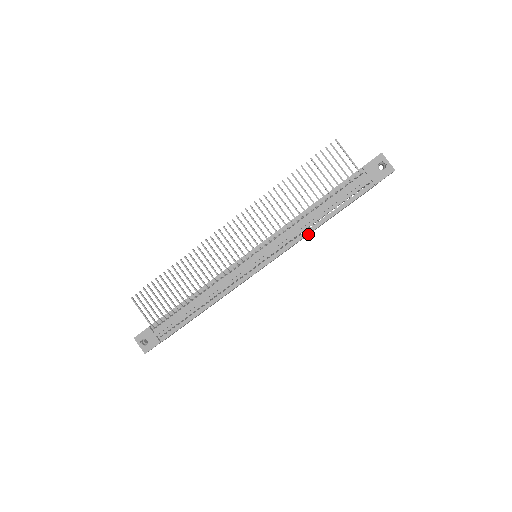
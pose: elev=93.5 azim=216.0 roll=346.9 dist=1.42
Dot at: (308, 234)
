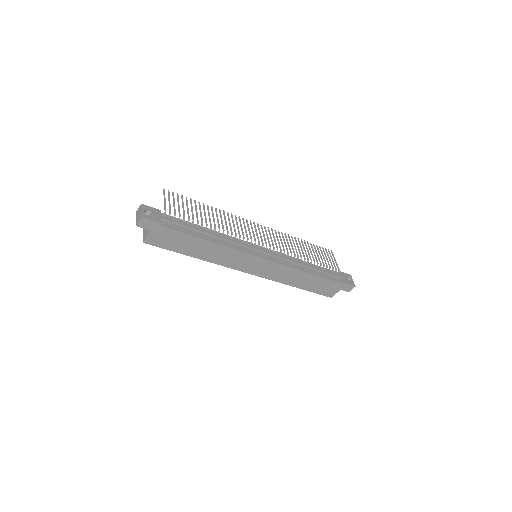
Dot at: (292, 276)
